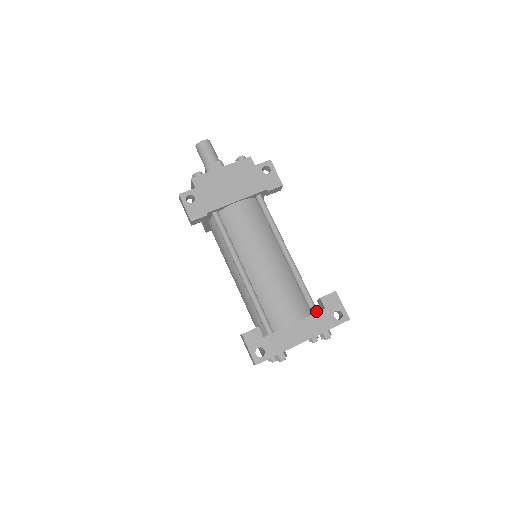
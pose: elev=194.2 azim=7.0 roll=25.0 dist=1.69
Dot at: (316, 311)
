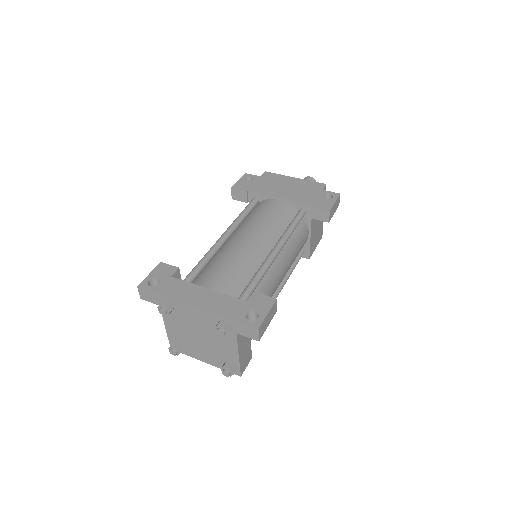
Dot at: occluded
